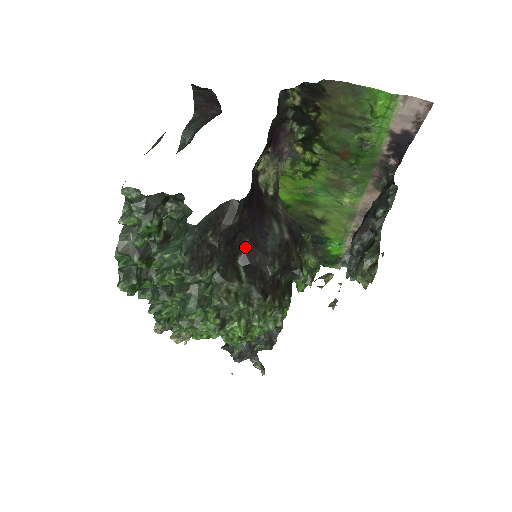
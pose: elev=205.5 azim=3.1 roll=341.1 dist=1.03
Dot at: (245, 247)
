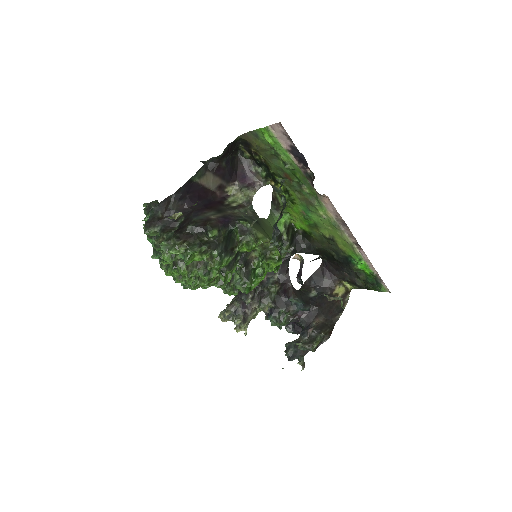
Dot at: (181, 220)
